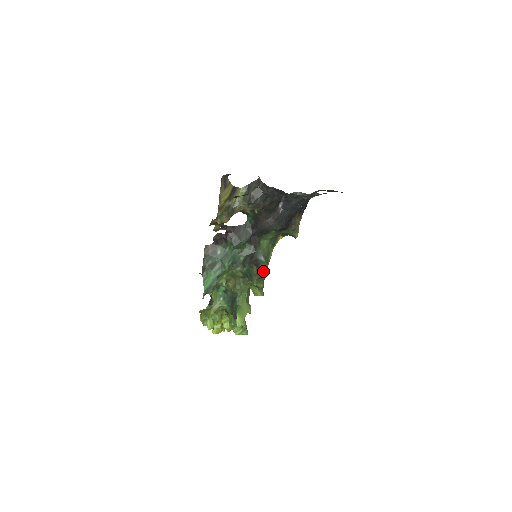
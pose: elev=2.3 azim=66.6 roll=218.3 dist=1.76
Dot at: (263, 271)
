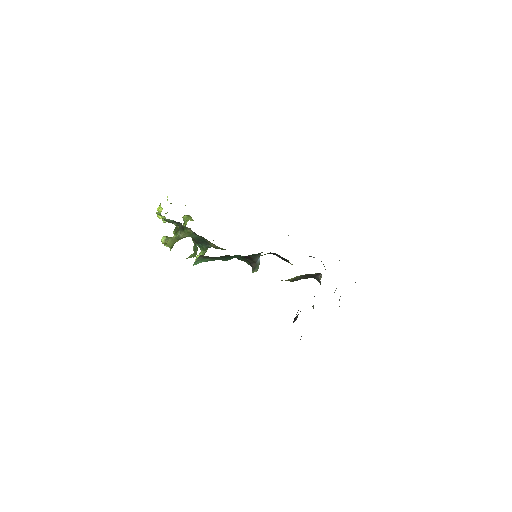
Dot at: occluded
